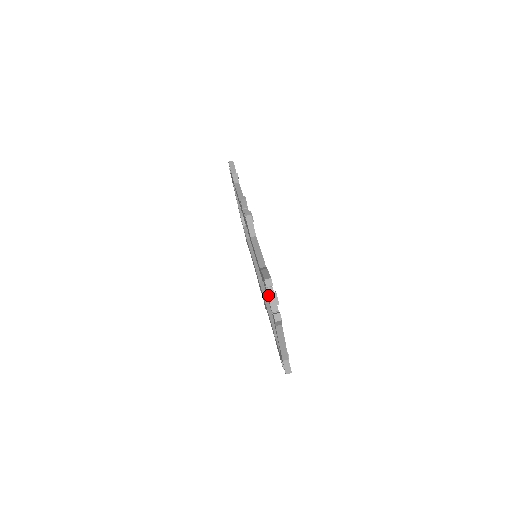
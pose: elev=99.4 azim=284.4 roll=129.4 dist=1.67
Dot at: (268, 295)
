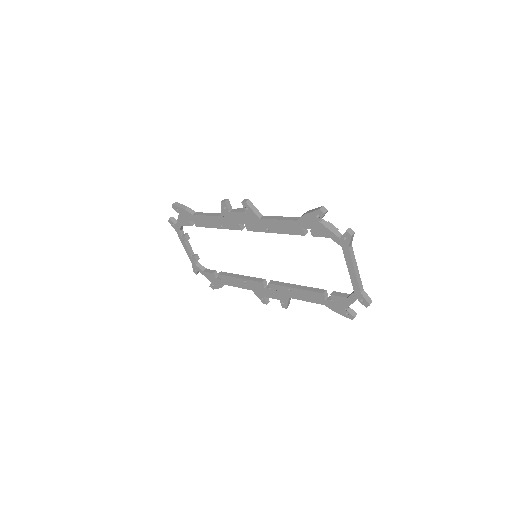
Dot at: (326, 227)
